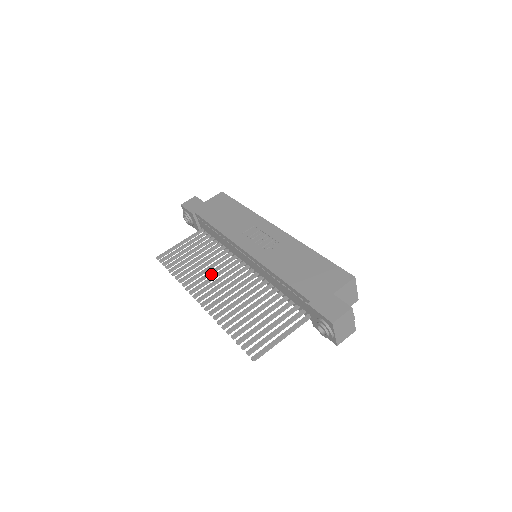
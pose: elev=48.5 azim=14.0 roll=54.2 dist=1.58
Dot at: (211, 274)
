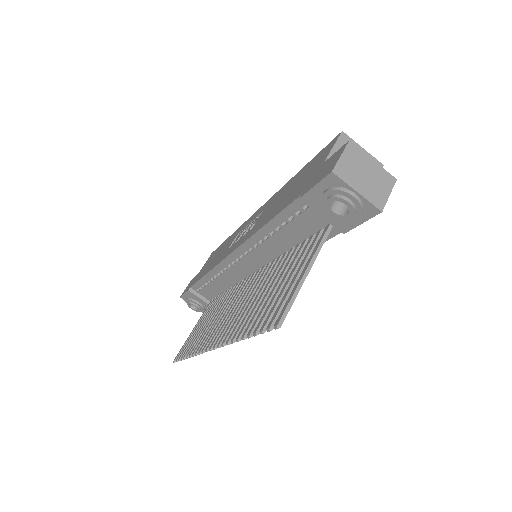
Dot at: occluded
